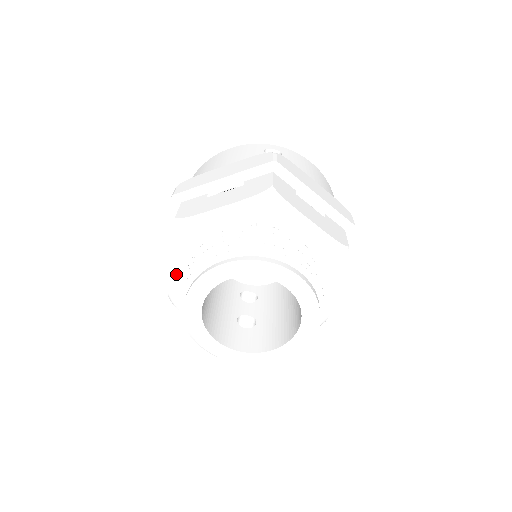
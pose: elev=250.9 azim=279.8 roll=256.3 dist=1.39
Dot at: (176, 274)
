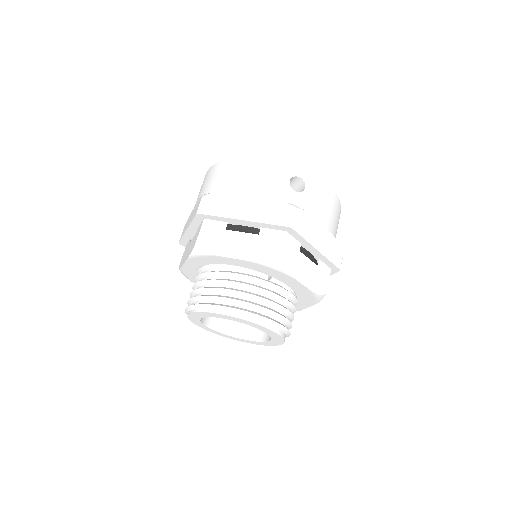
Dot at: (188, 267)
